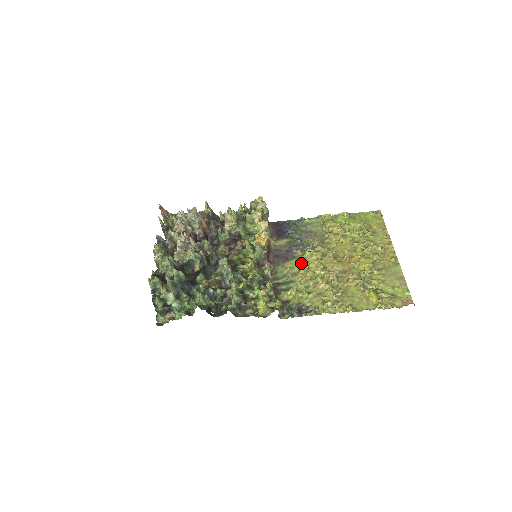
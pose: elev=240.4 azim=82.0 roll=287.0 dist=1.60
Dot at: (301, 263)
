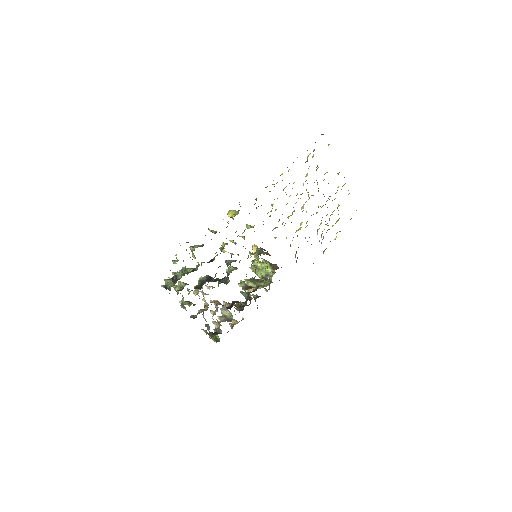
Dot at: occluded
